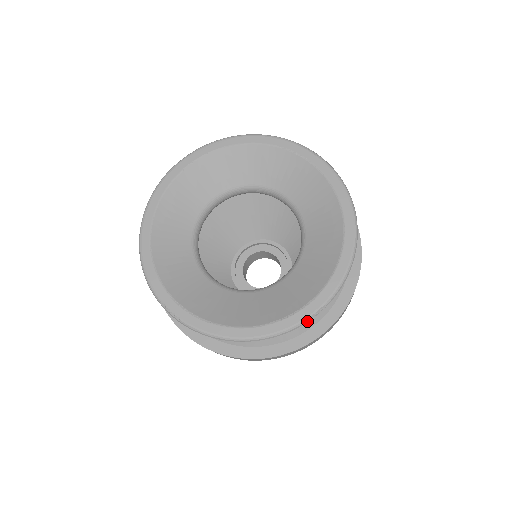
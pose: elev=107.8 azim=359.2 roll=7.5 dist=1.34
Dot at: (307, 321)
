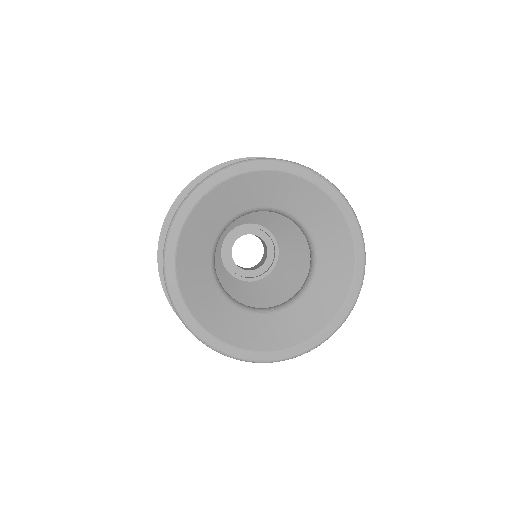
Dot at: occluded
